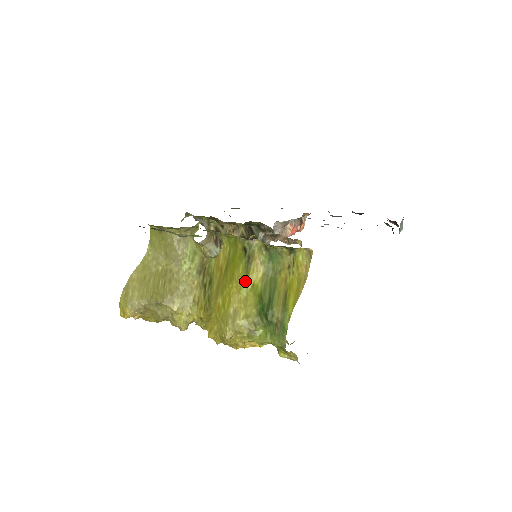
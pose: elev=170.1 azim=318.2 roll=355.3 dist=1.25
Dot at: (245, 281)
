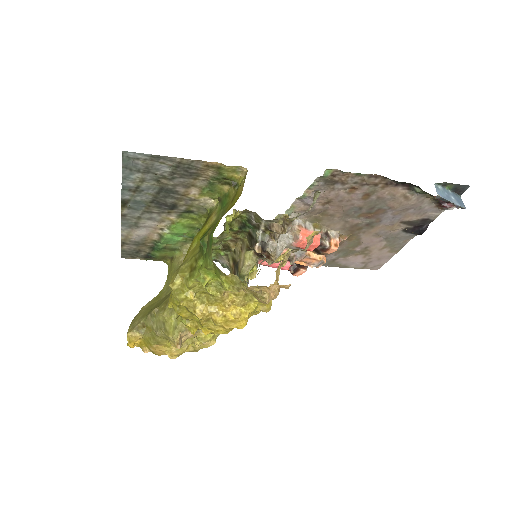
Dot at: (198, 234)
